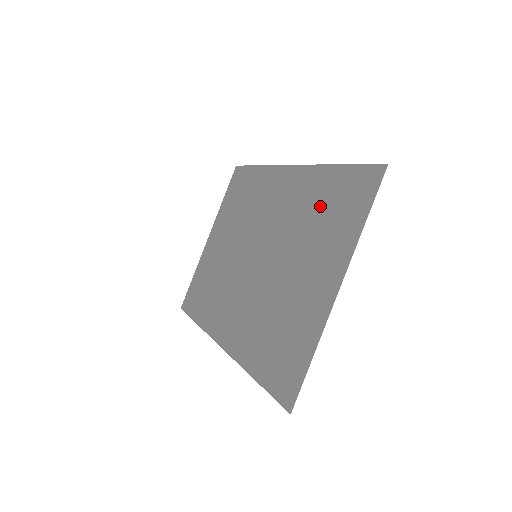
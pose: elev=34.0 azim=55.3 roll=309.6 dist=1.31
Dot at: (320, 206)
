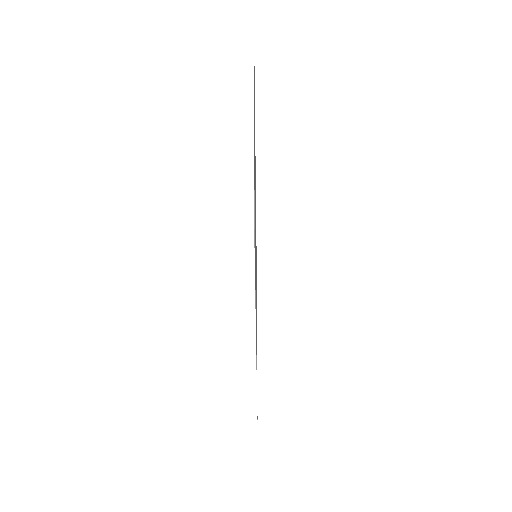
Dot at: occluded
